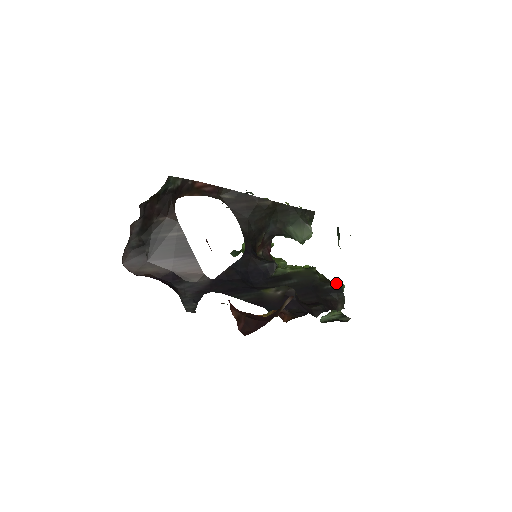
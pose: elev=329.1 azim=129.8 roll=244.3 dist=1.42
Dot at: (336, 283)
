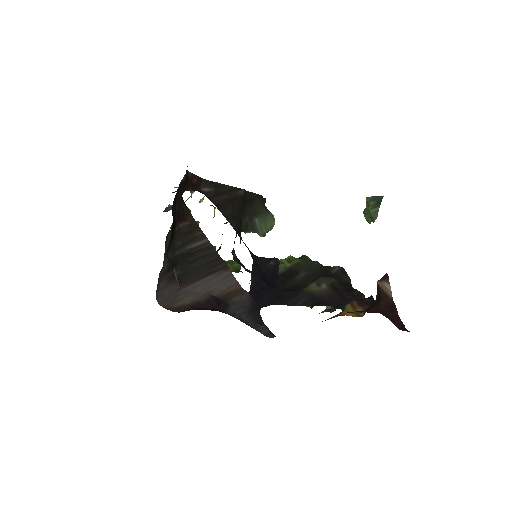
Dot at: occluded
